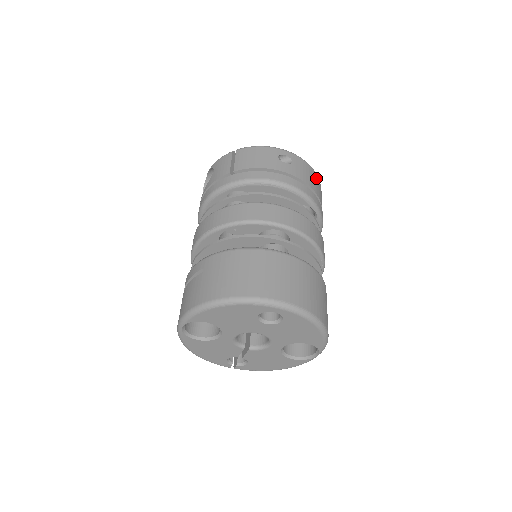
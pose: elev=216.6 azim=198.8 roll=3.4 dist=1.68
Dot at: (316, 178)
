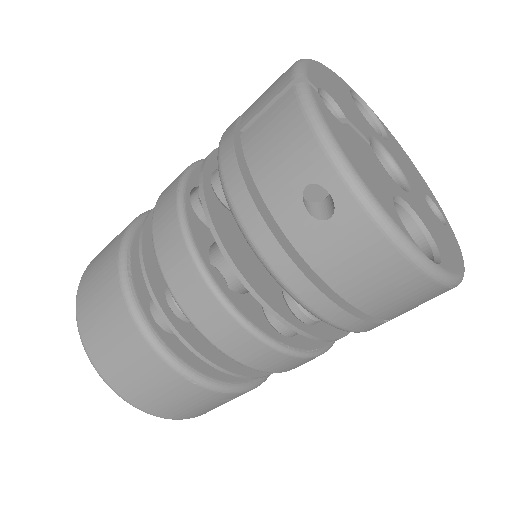
Dot at: (400, 275)
